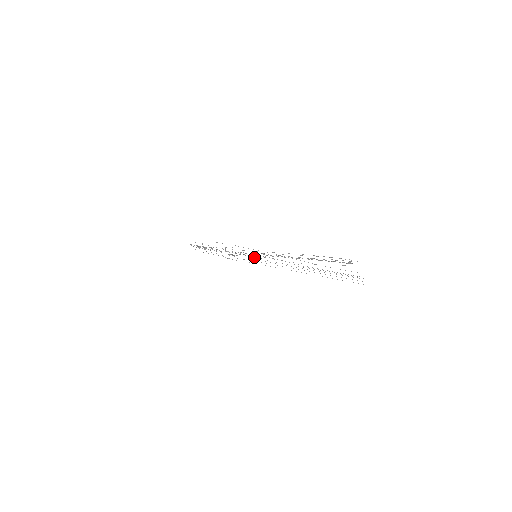
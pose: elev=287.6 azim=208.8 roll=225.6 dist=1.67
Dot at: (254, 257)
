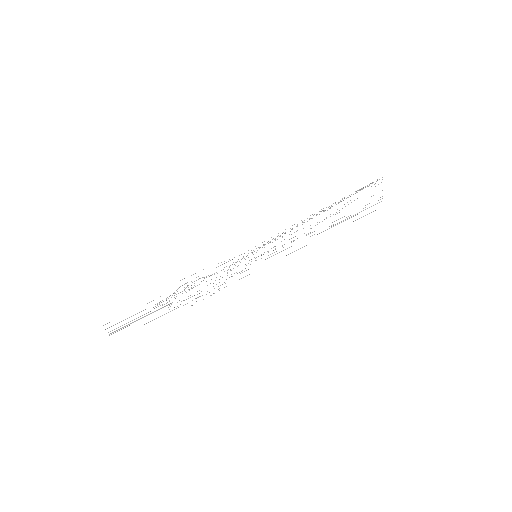
Dot at: occluded
